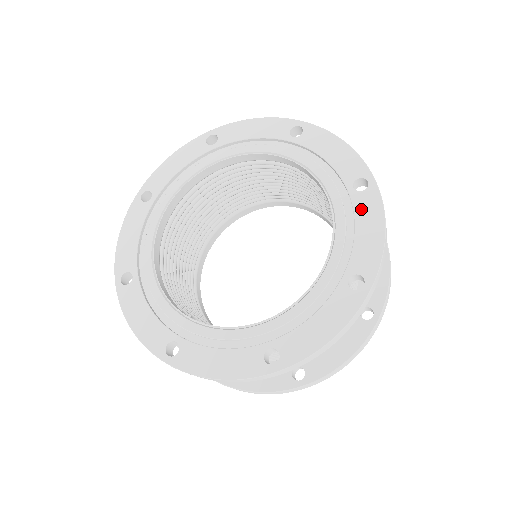
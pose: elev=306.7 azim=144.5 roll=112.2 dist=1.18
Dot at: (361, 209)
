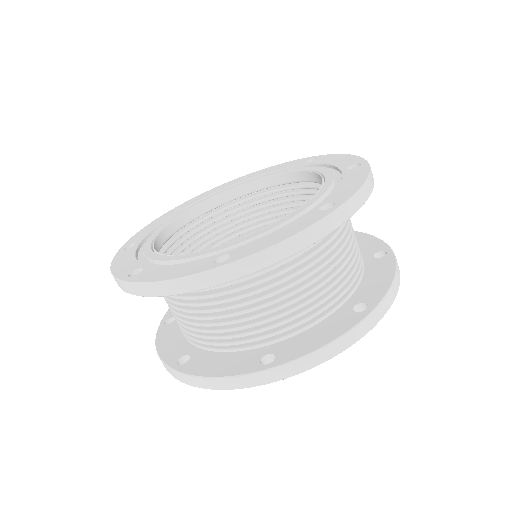
Dot at: (301, 220)
